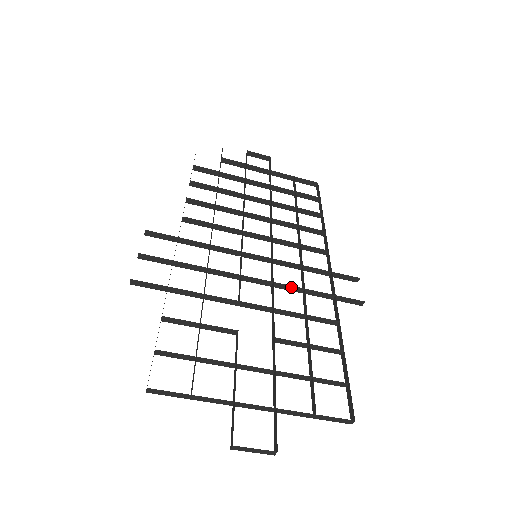
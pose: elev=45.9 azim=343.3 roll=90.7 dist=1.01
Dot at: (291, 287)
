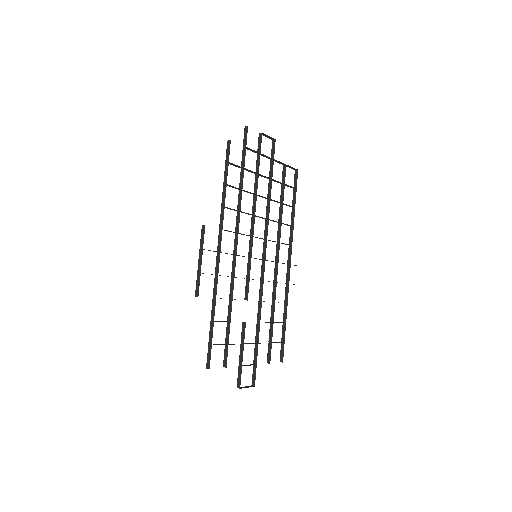
Dot at: occluded
